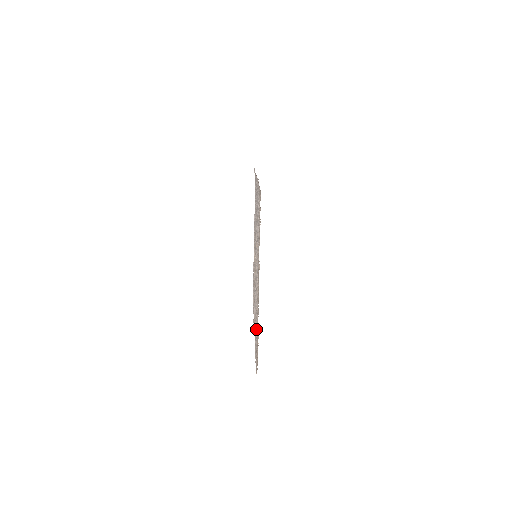
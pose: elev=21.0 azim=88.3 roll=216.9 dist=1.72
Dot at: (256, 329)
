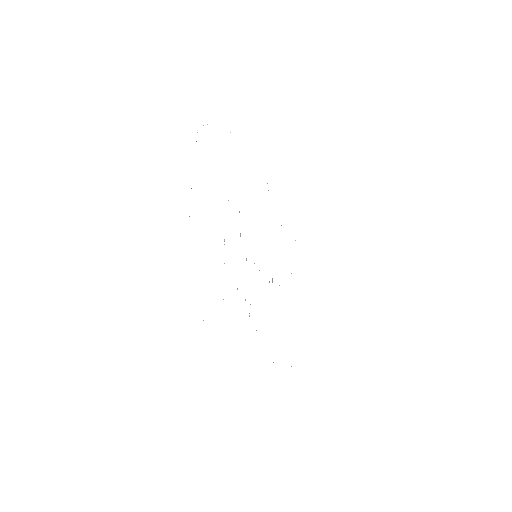
Dot at: occluded
